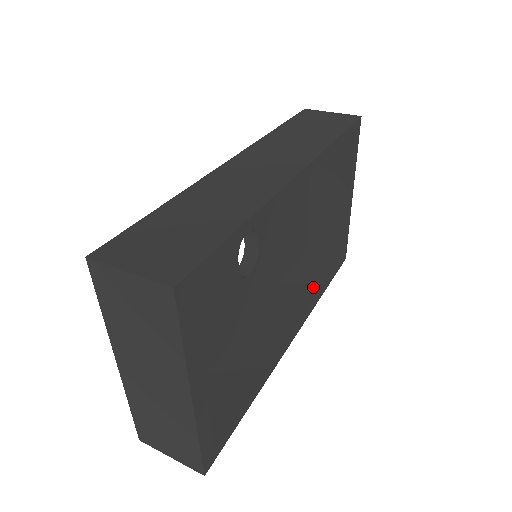
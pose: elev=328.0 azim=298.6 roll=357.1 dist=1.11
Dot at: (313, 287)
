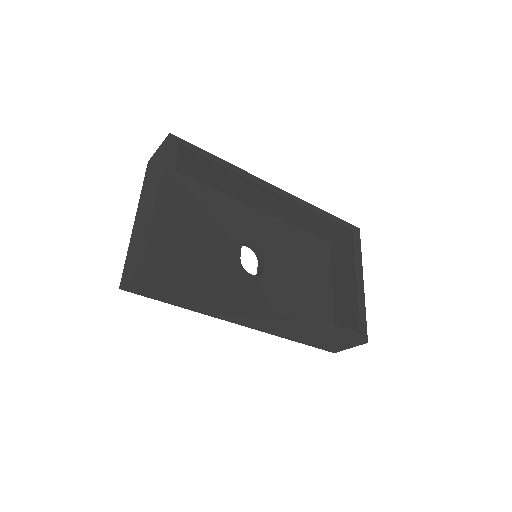
Dot at: occluded
